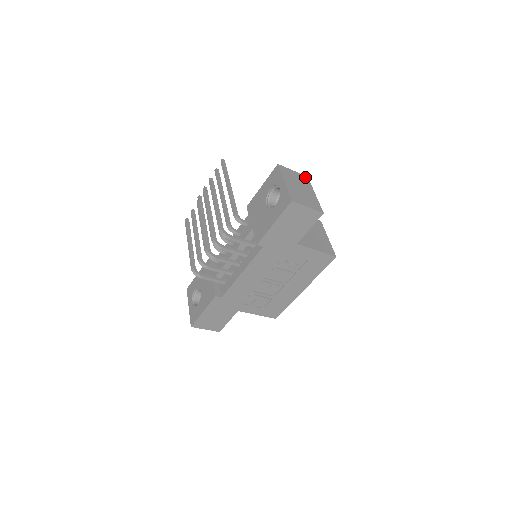
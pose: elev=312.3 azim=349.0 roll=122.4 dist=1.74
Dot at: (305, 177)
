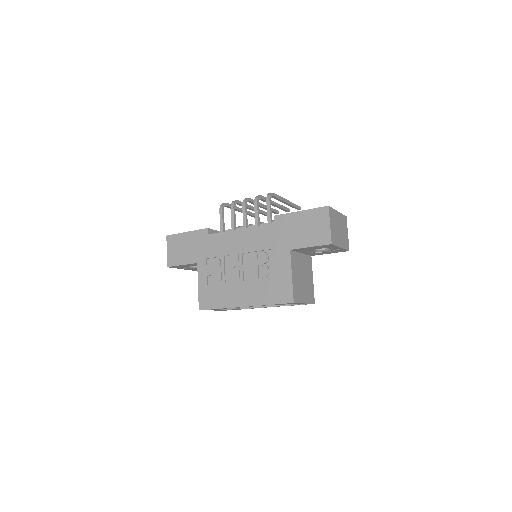
Dot at: (348, 246)
